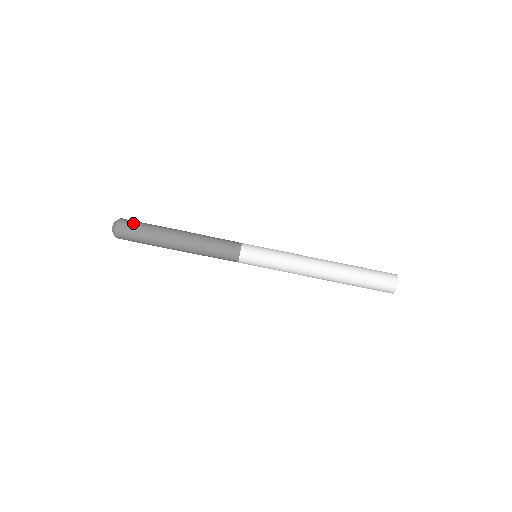
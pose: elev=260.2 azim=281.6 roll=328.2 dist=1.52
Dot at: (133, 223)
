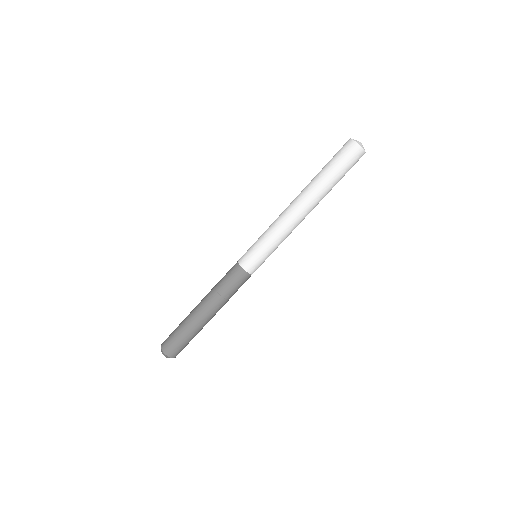
Dot at: (169, 336)
